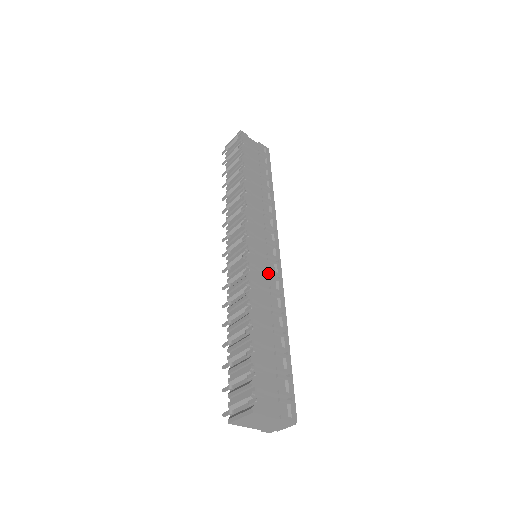
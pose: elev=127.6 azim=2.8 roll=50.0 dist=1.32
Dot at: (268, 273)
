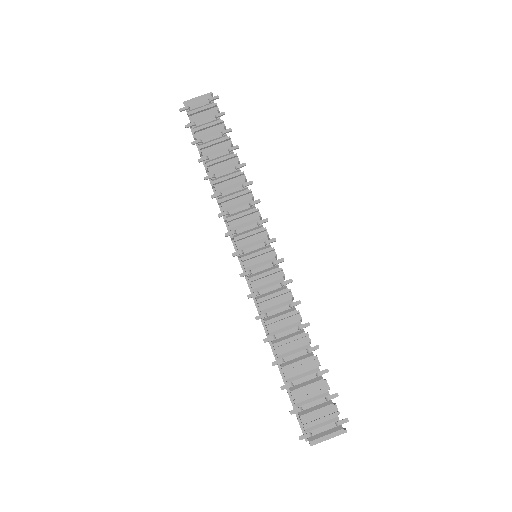
Dot at: occluded
